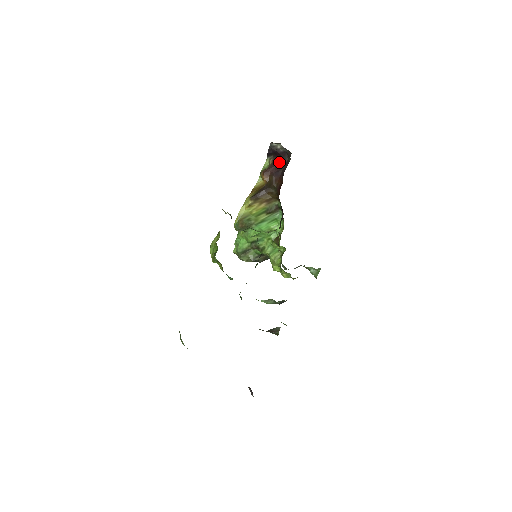
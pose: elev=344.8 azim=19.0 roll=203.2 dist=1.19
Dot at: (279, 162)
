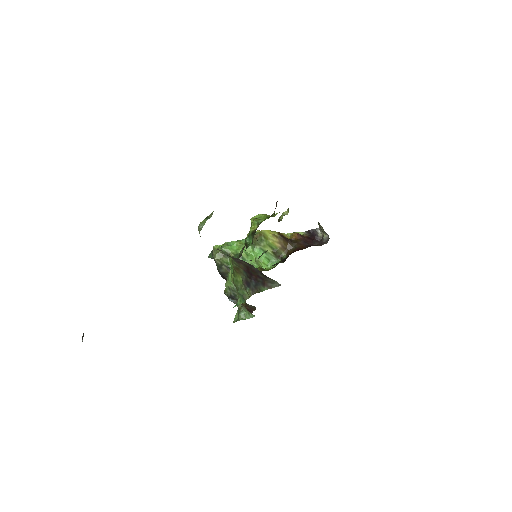
Dot at: (311, 240)
